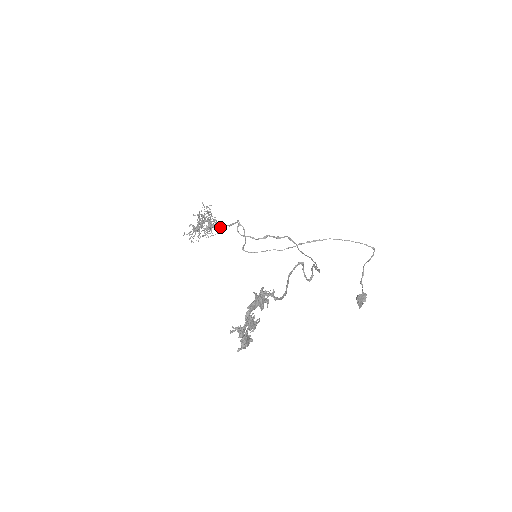
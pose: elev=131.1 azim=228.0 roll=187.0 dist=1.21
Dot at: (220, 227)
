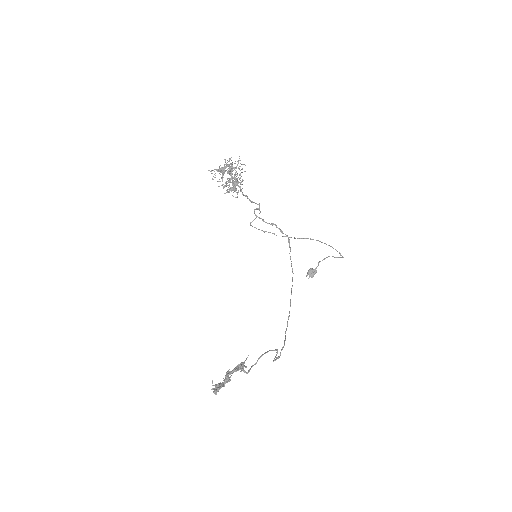
Dot at: occluded
